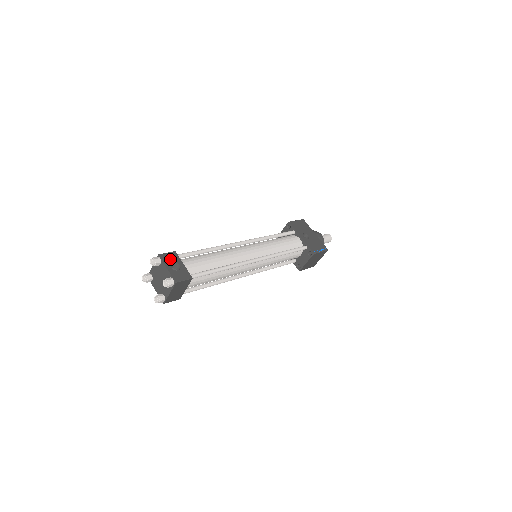
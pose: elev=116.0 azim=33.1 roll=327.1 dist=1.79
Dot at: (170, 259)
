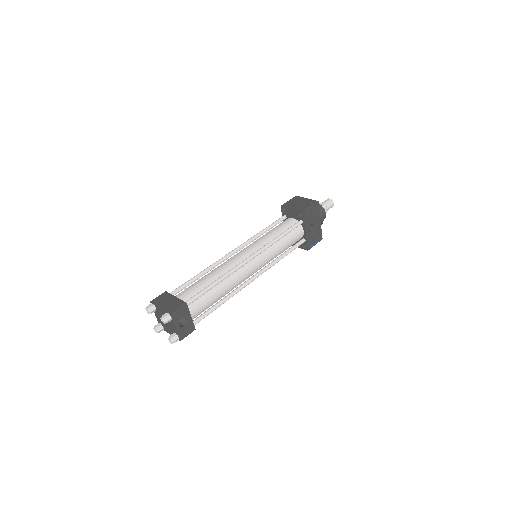
Dot at: (180, 316)
